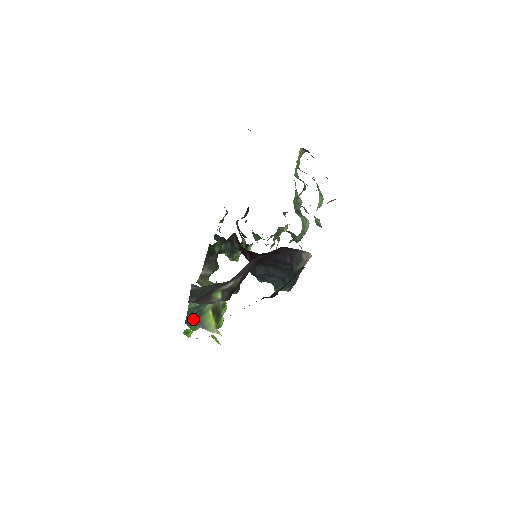
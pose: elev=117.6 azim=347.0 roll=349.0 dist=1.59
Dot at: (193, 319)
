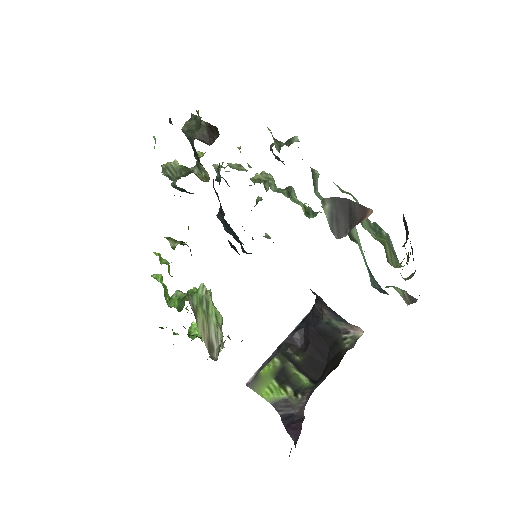
Dot at: occluded
